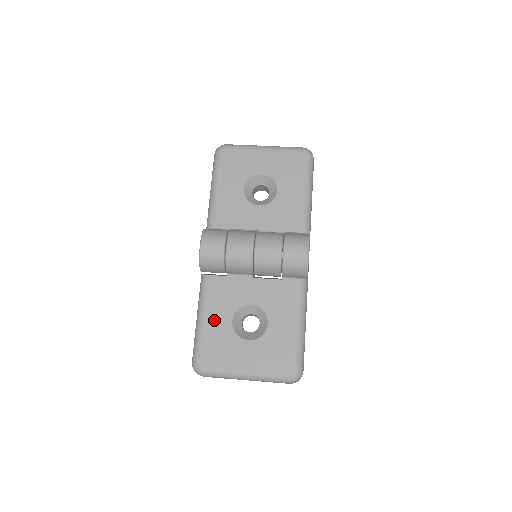
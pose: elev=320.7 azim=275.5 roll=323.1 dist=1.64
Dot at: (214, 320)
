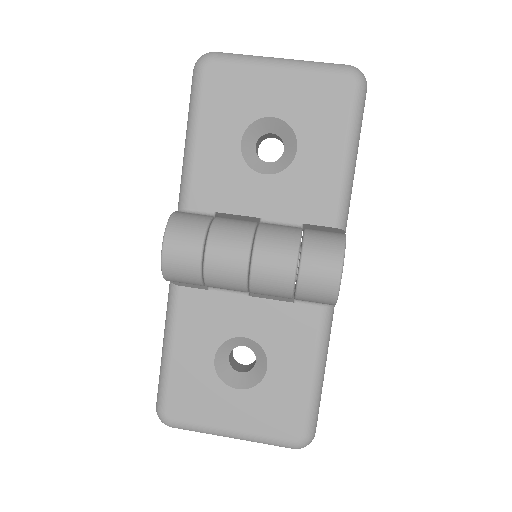
Dot at: (187, 355)
